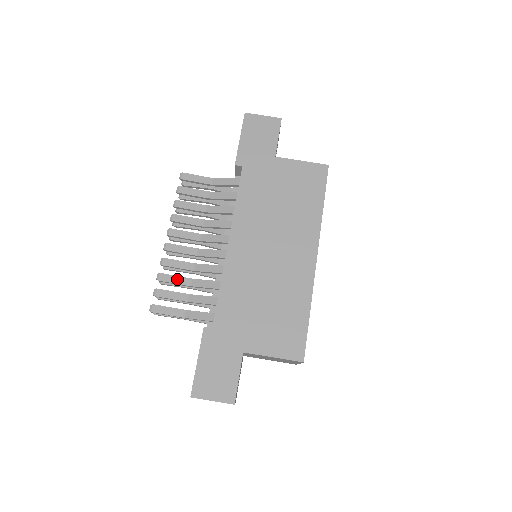
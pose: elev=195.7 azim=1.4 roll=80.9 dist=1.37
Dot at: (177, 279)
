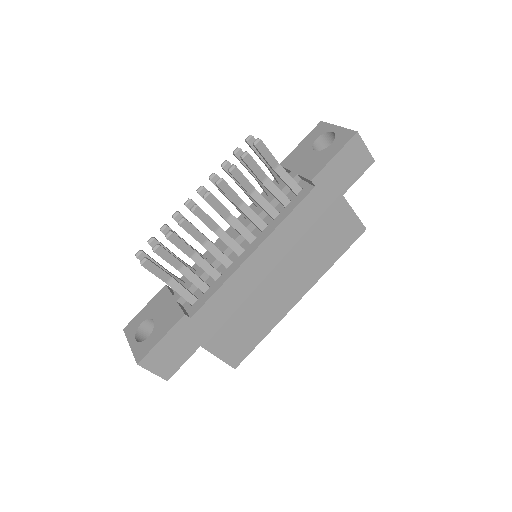
Dot at: (184, 246)
